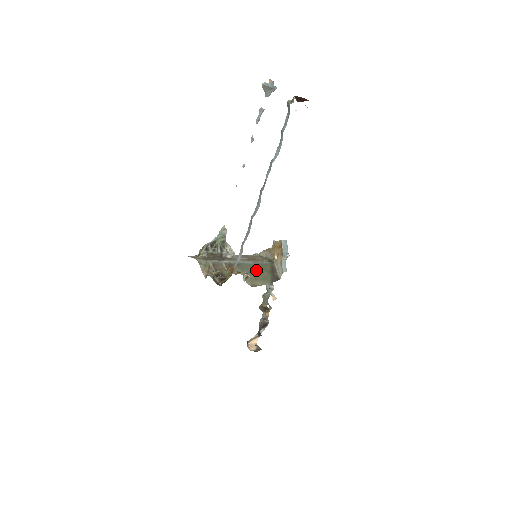
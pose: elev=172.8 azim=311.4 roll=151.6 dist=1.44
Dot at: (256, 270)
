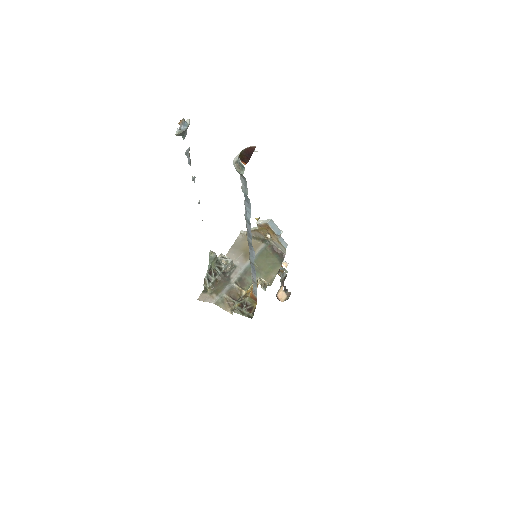
Dot at: (262, 264)
